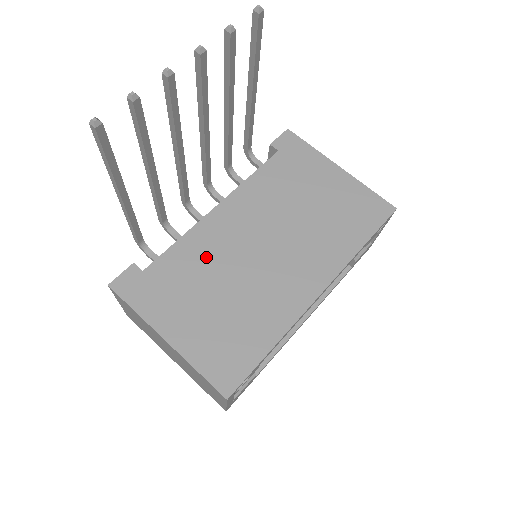
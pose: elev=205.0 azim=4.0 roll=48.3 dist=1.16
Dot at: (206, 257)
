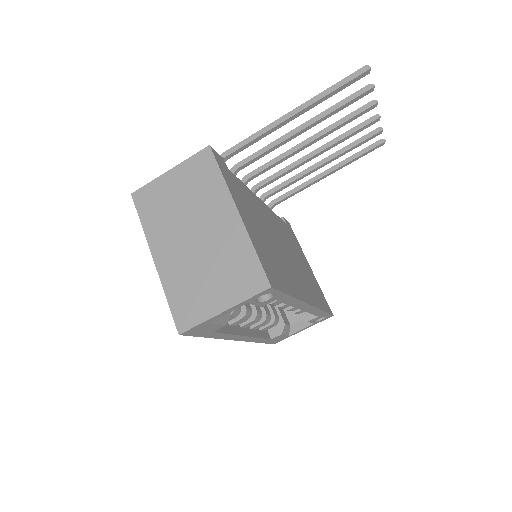
Dot at: (259, 211)
